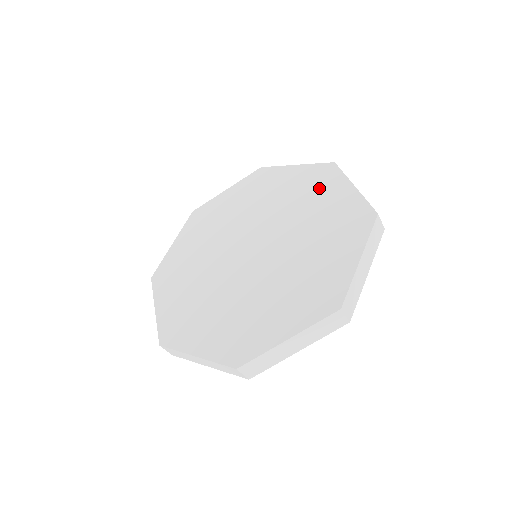
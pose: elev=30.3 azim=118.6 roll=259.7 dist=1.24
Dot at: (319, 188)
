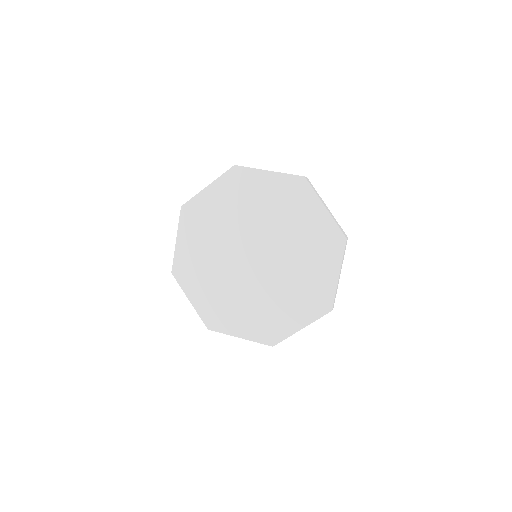
Dot at: (297, 204)
